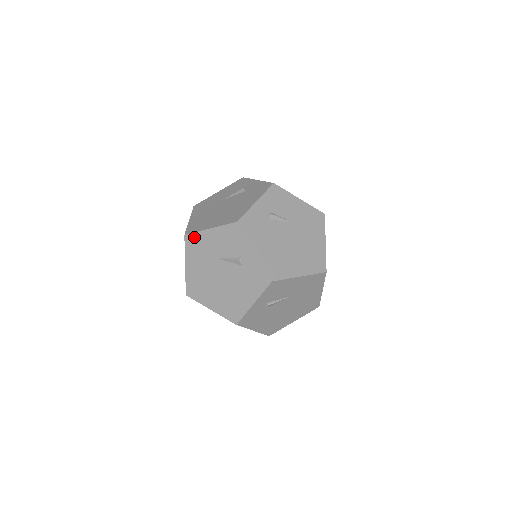
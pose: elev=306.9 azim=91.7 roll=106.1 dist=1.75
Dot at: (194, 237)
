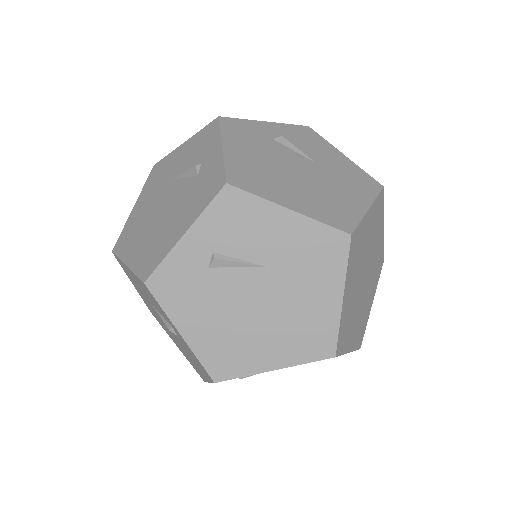
Dot at: (162, 162)
